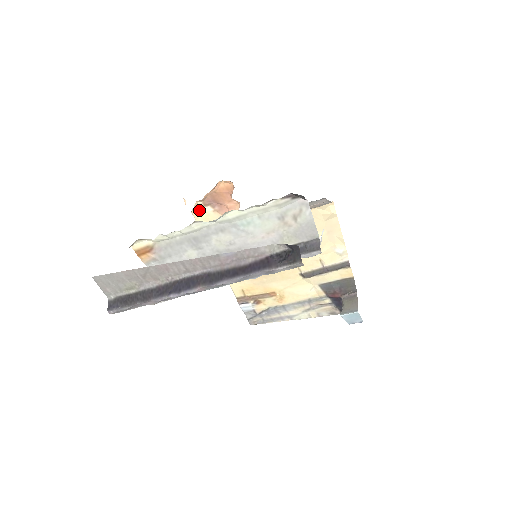
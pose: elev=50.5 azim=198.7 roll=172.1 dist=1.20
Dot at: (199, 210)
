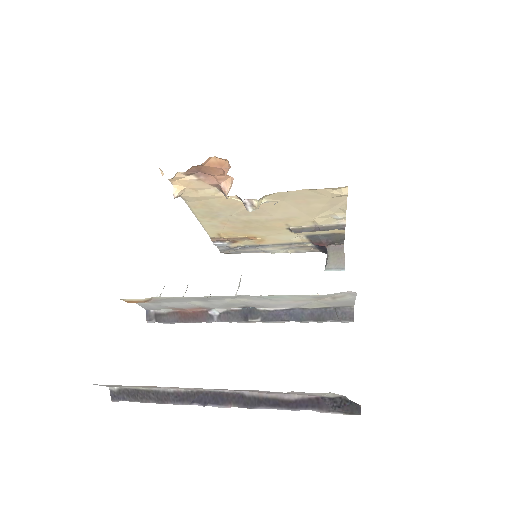
Dot at: (179, 178)
